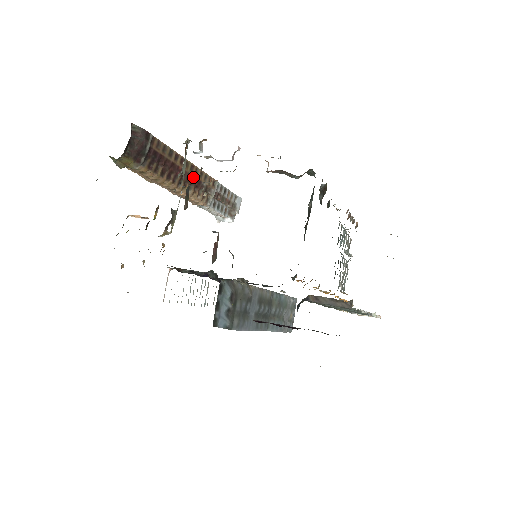
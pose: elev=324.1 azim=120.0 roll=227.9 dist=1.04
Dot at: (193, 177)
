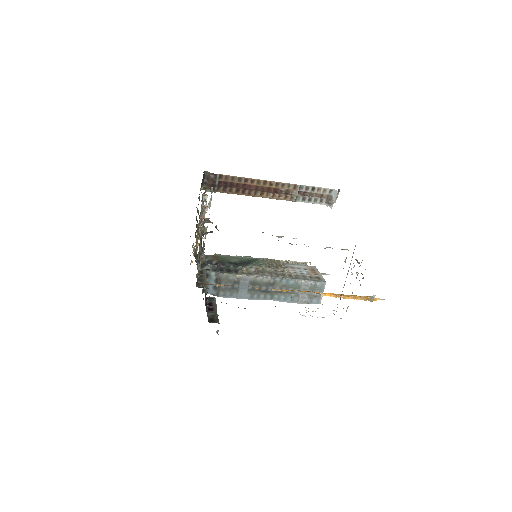
Dot at: (269, 187)
